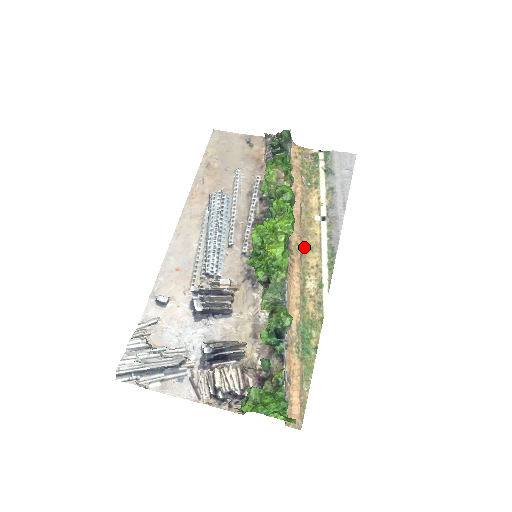
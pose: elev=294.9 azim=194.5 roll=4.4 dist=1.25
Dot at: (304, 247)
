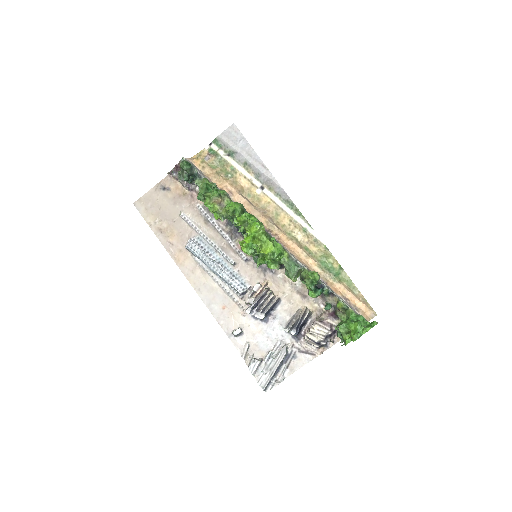
Dot at: (272, 218)
